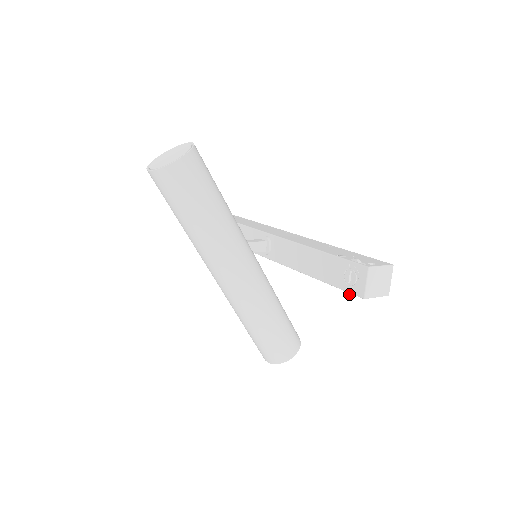
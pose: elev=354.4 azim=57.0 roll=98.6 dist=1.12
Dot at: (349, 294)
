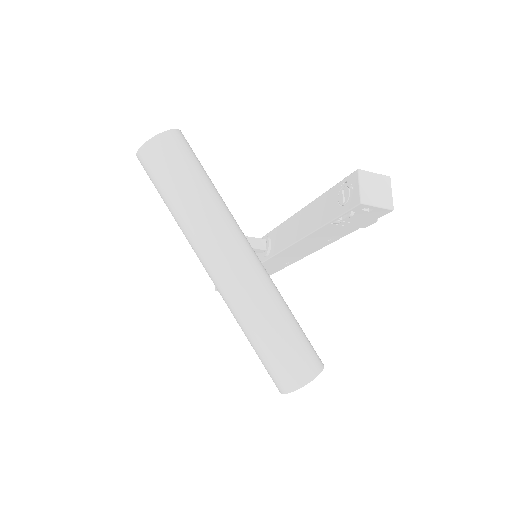
Dot at: (347, 216)
